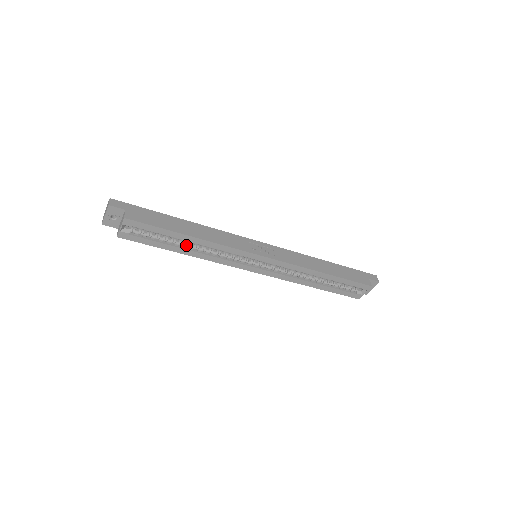
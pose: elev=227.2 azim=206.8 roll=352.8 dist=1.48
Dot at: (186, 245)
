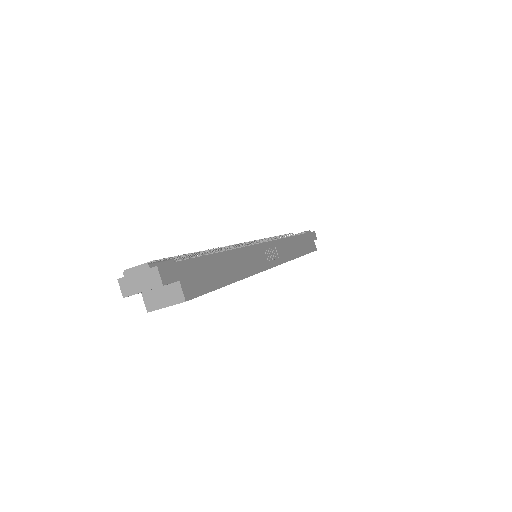
Dot at: occluded
